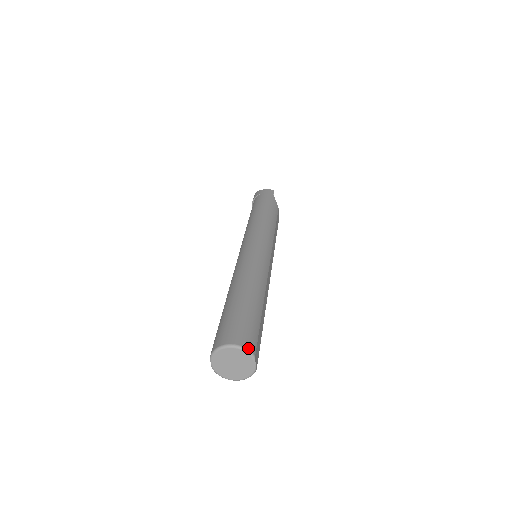
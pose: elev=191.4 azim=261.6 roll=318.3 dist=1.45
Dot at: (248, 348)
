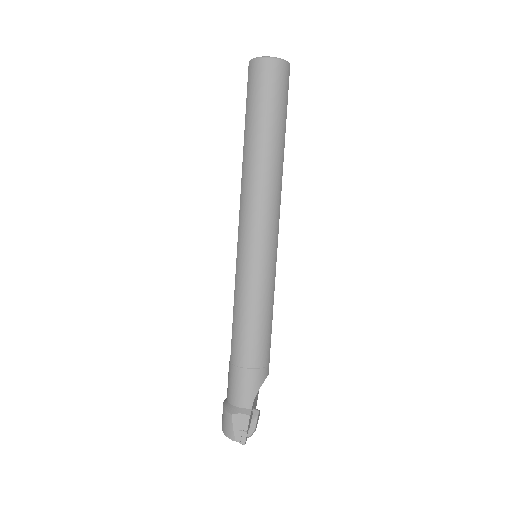
Dot at: occluded
